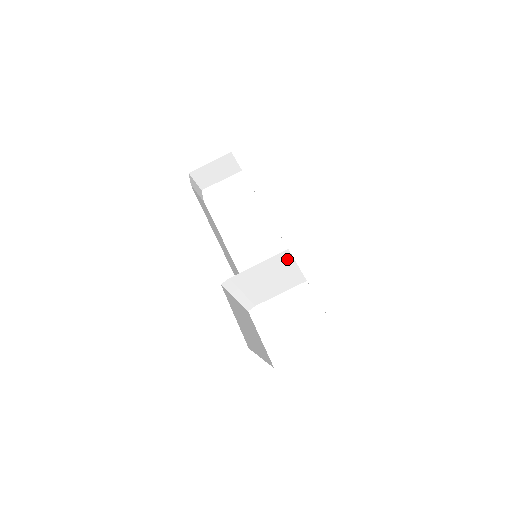
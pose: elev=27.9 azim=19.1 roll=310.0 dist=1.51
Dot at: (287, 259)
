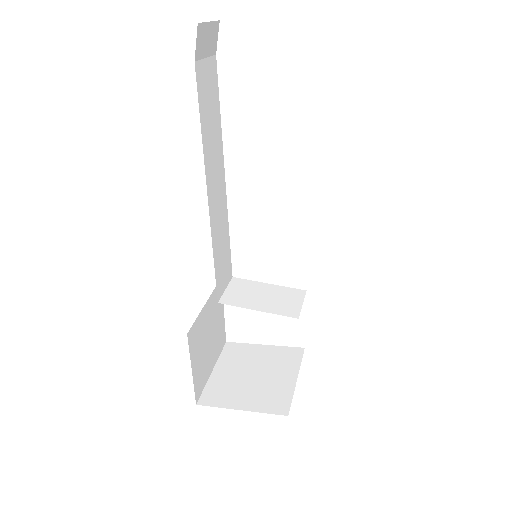
Dot at: occluded
